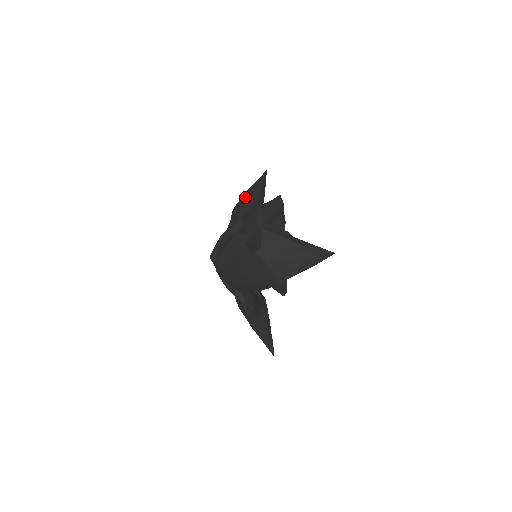
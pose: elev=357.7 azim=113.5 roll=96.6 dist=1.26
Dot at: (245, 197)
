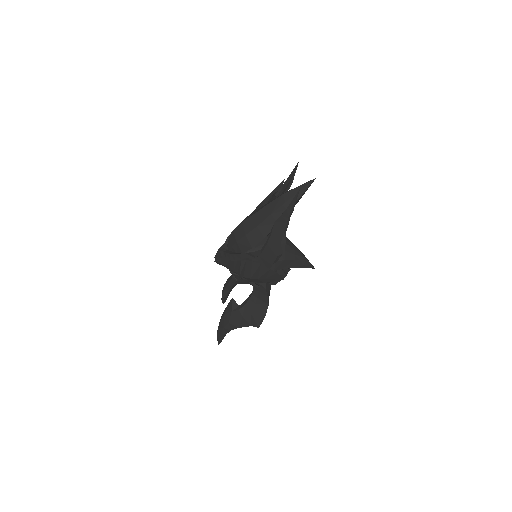
Dot at: (262, 203)
